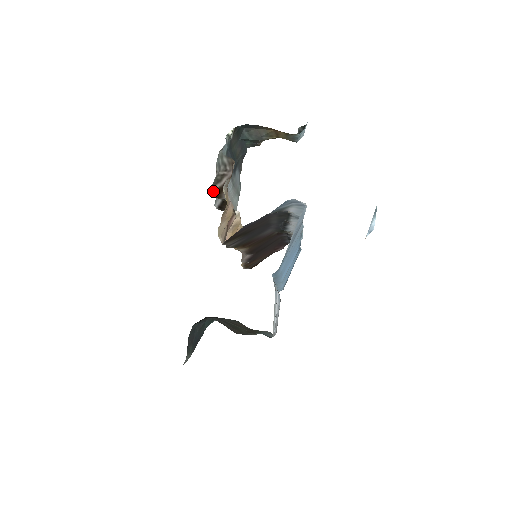
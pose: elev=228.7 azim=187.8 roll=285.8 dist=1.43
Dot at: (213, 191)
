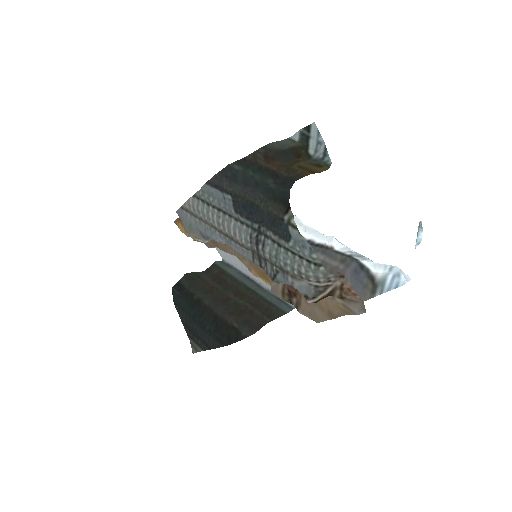
Dot at: (315, 301)
